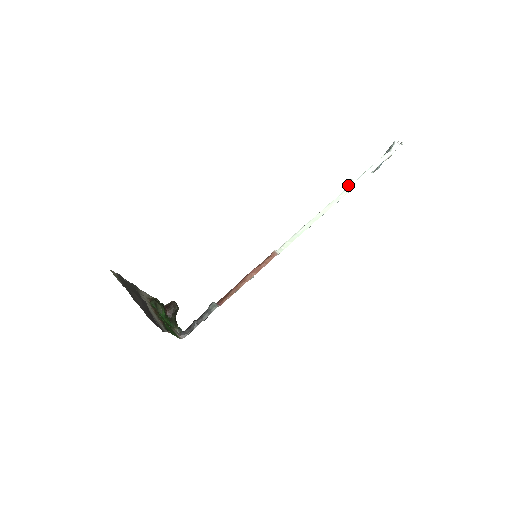
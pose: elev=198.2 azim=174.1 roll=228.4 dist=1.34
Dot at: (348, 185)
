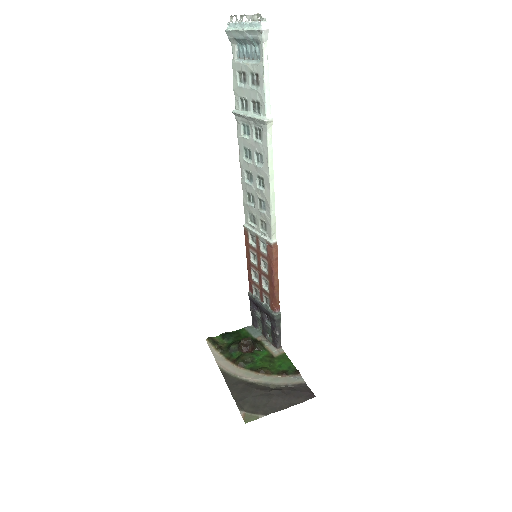
Dot at: (261, 124)
